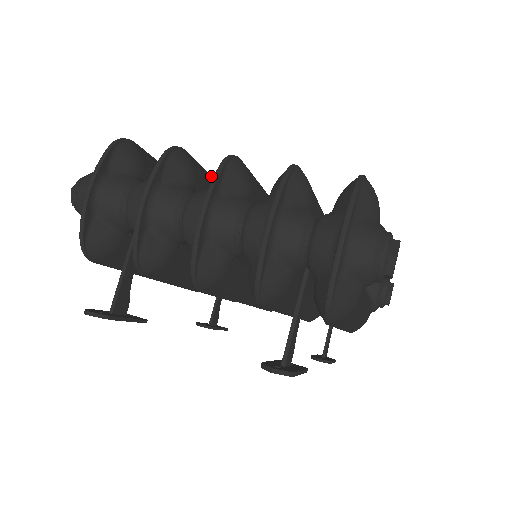
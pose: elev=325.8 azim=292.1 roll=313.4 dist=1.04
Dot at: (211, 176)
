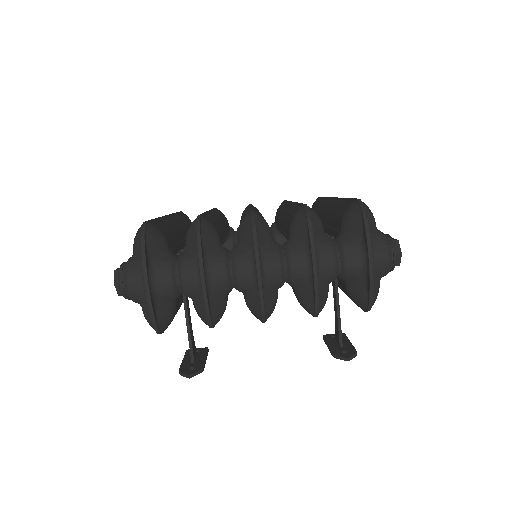
Dot at: (206, 213)
